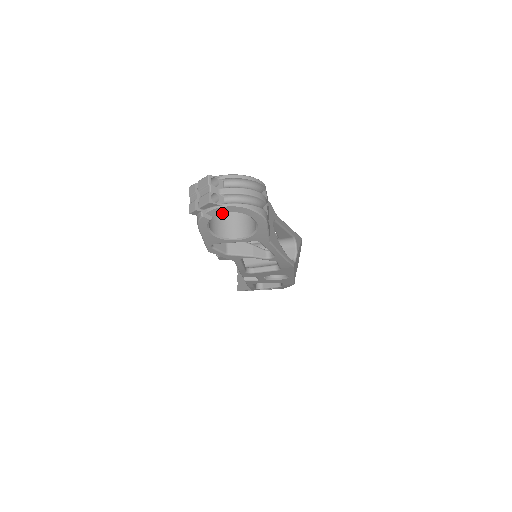
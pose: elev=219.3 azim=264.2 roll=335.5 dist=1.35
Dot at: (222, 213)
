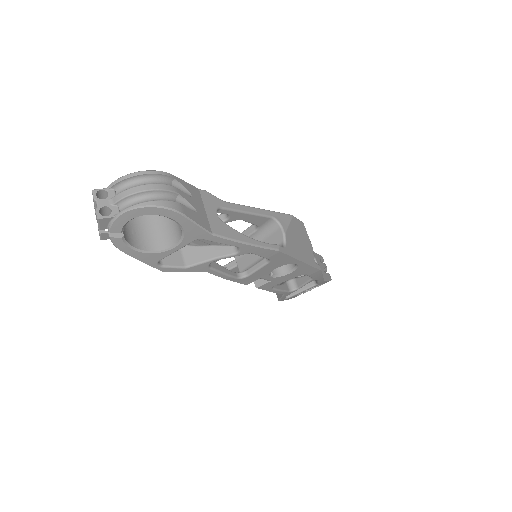
Dot at: (152, 225)
